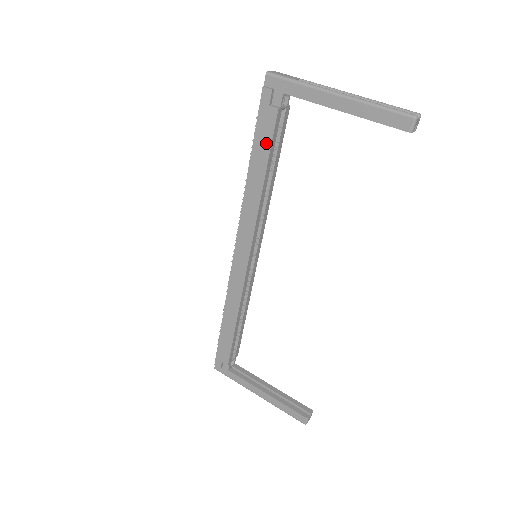
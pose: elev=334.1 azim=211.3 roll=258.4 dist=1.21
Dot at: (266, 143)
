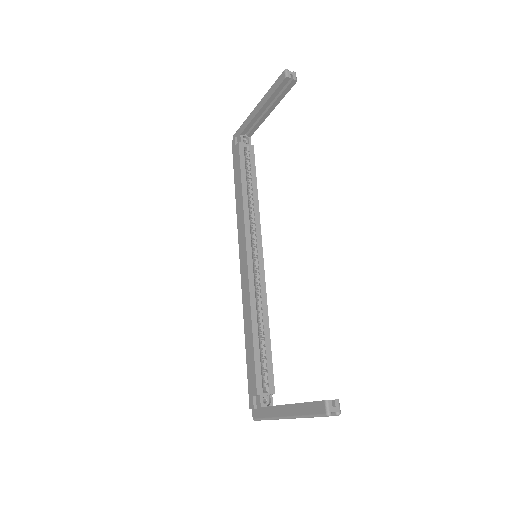
Dot at: (238, 166)
